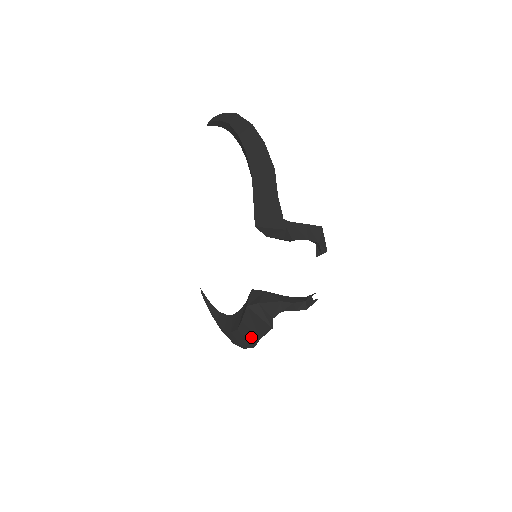
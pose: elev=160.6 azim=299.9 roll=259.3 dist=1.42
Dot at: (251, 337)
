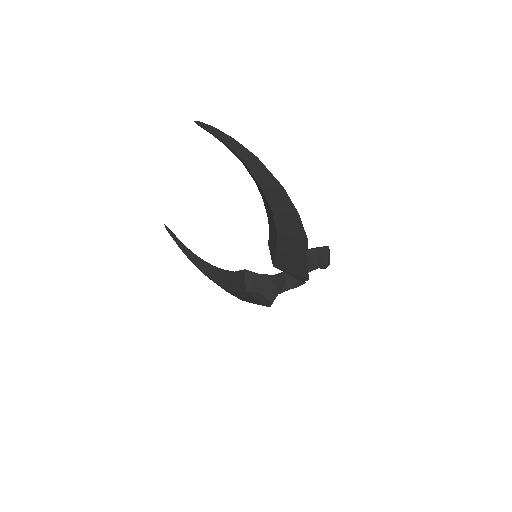
Dot at: (242, 298)
